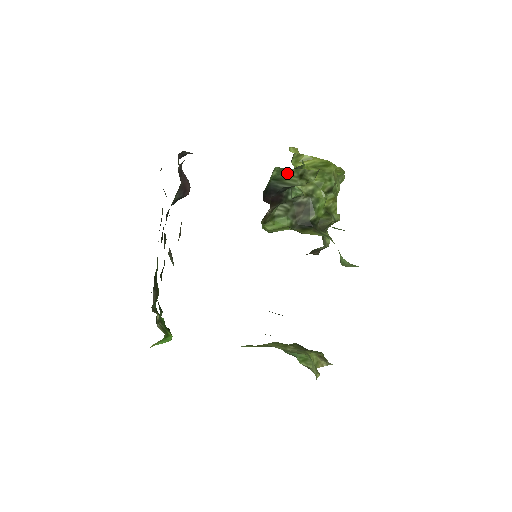
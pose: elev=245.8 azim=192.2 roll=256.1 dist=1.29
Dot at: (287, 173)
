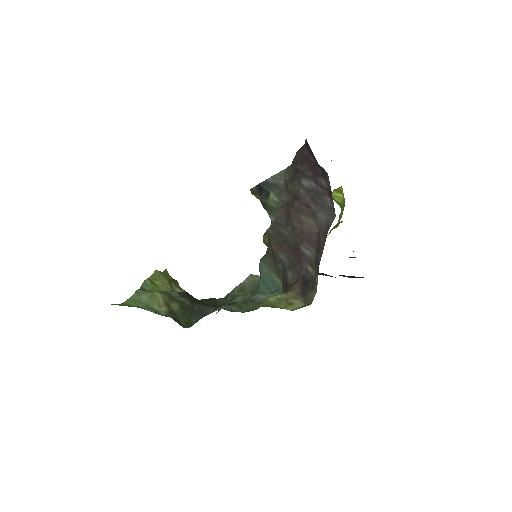
Dot at: occluded
